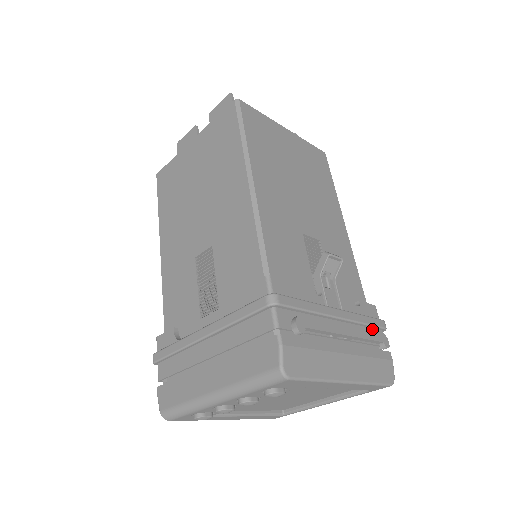
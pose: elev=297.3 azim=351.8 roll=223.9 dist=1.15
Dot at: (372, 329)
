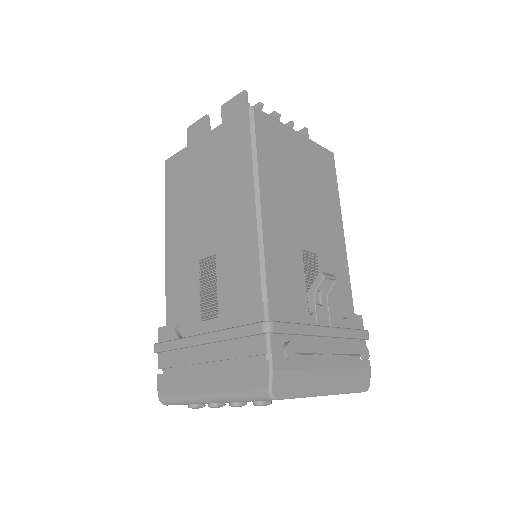
Dot at: (356, 340)
